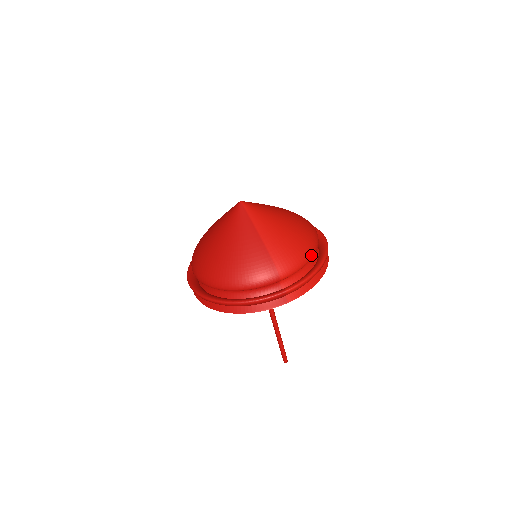
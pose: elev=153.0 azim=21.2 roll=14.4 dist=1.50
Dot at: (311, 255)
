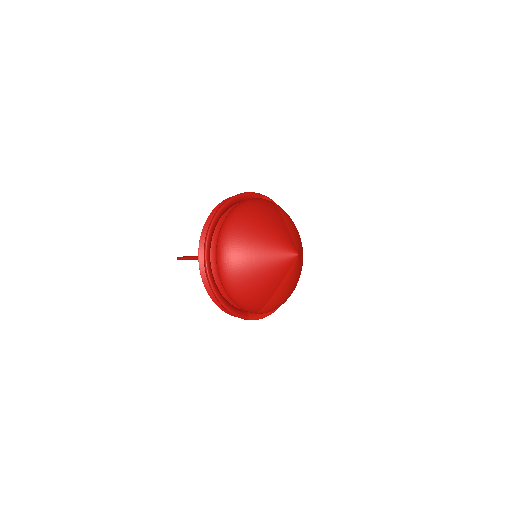
Dot at: occluded
